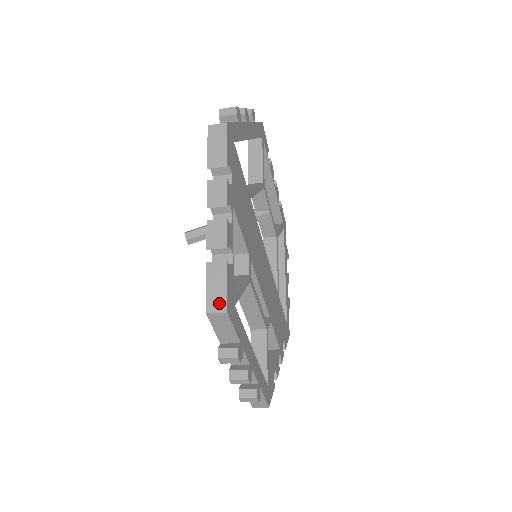
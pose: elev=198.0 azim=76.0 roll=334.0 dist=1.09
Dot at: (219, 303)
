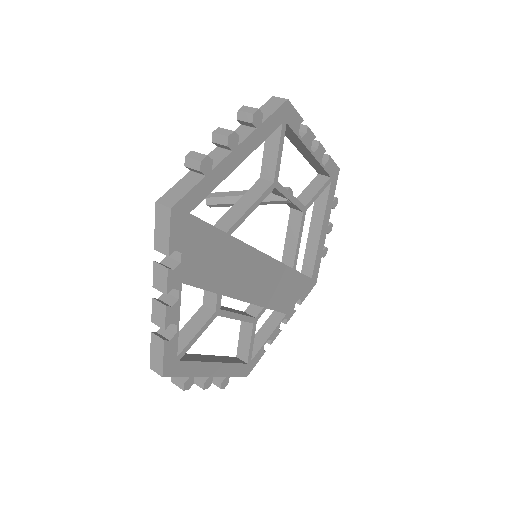
Dot at: (158, 367)
